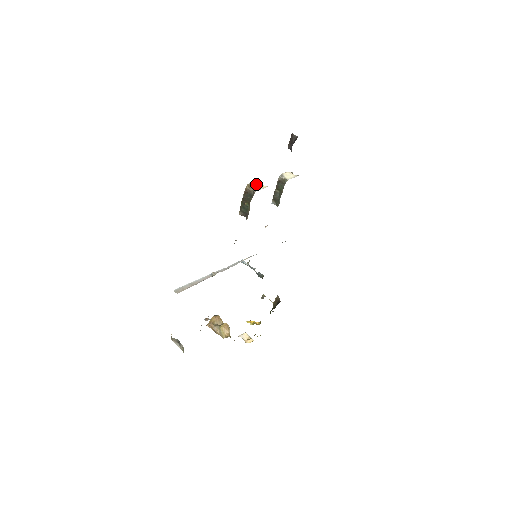
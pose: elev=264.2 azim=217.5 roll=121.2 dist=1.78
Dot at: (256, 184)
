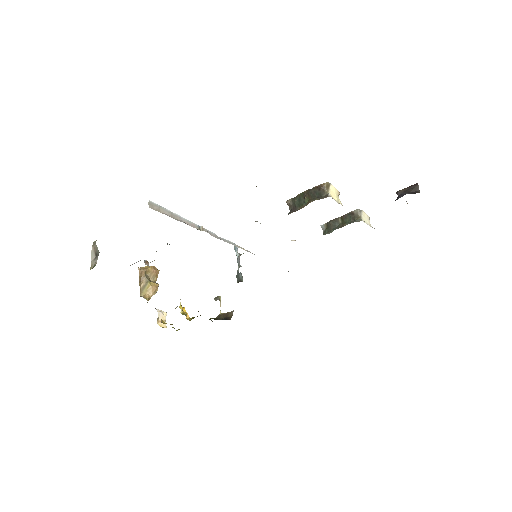
Dot at: (335, 191)
